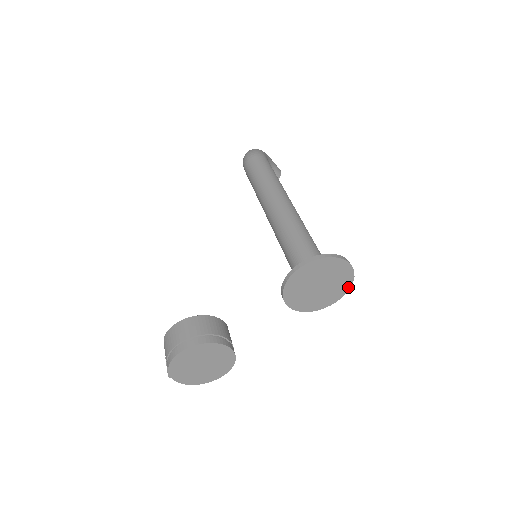
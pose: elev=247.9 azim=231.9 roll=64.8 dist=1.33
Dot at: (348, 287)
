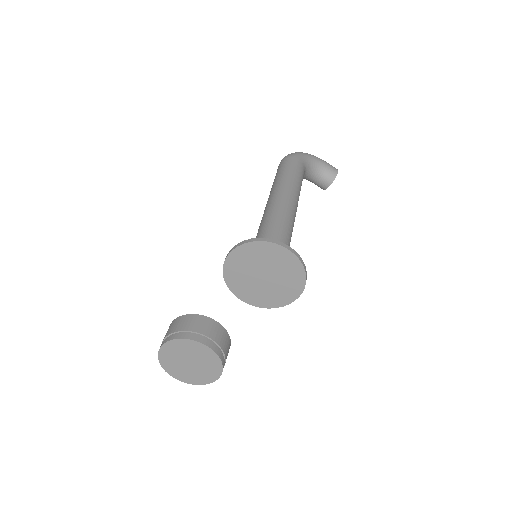
Dot at: (303, 278)
